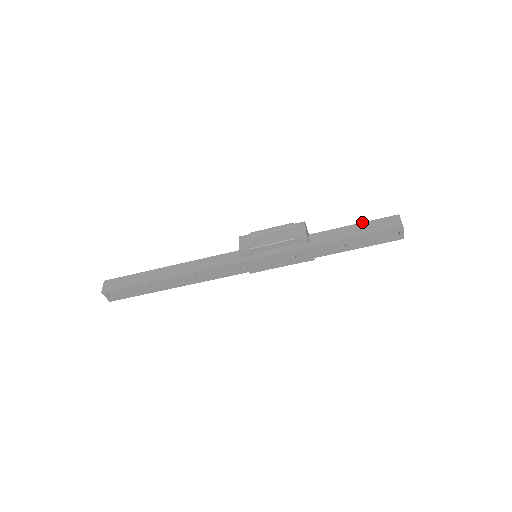
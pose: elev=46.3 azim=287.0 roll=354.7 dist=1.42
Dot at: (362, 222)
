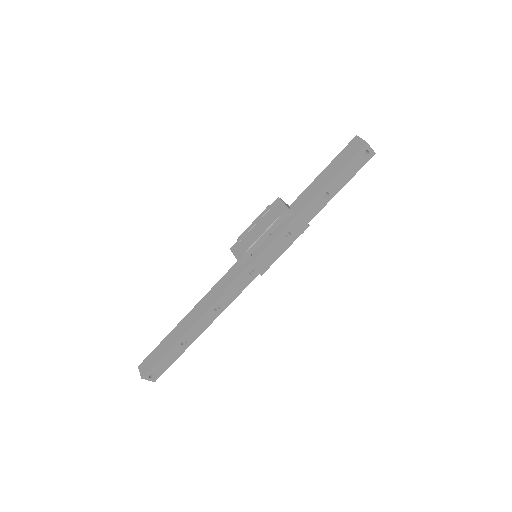
Dot at: (329, 164)
